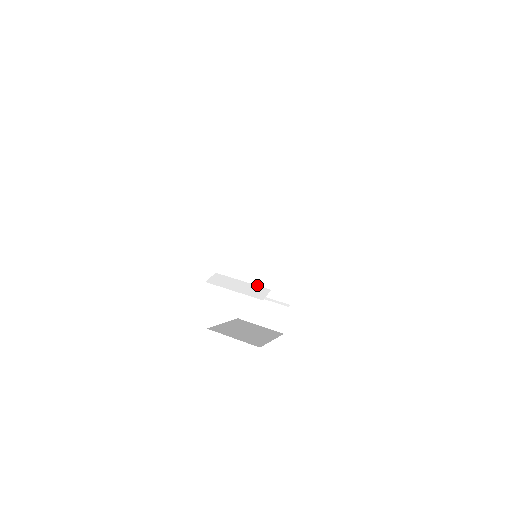
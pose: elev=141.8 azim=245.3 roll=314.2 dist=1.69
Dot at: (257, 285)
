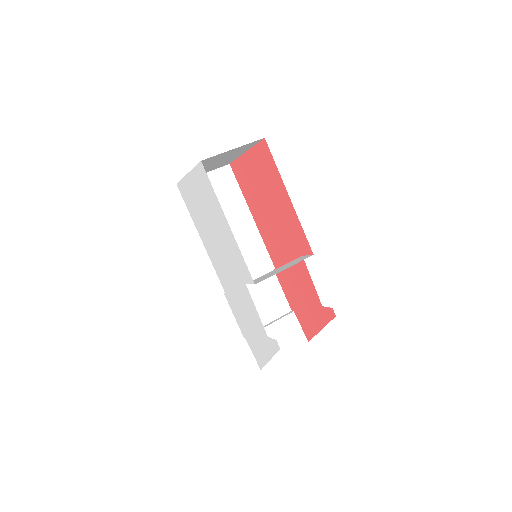
Dot at: occluded
